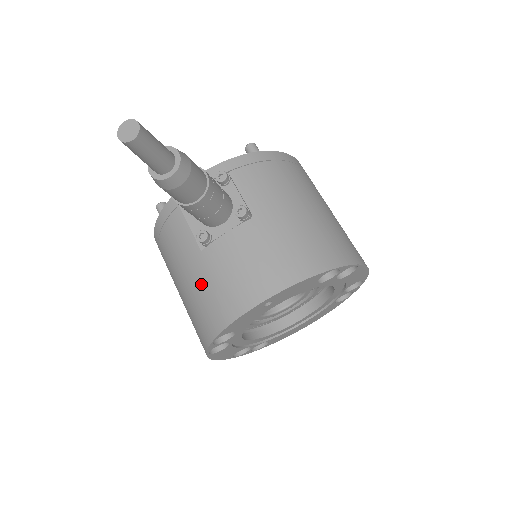
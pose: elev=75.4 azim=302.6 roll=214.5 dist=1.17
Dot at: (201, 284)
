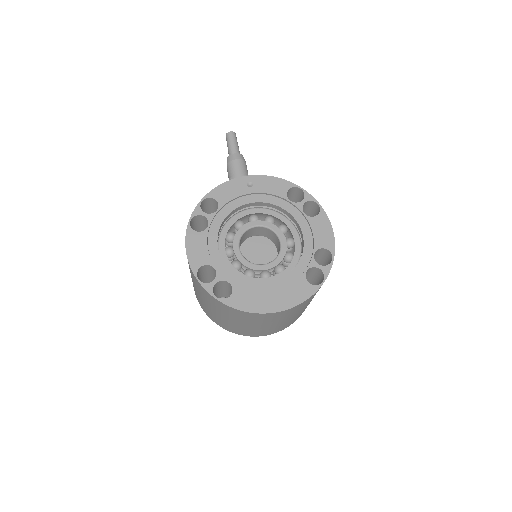
Dot at: occluded
